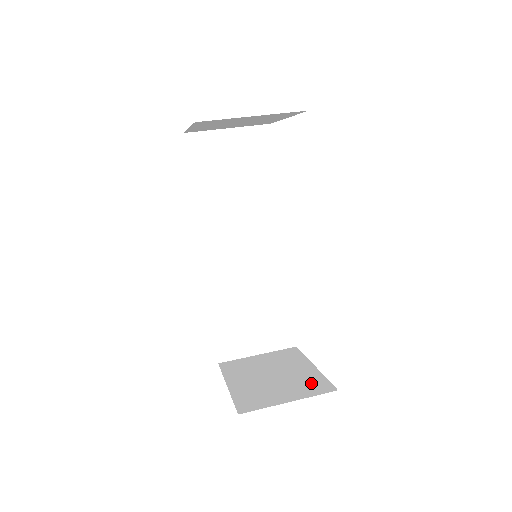
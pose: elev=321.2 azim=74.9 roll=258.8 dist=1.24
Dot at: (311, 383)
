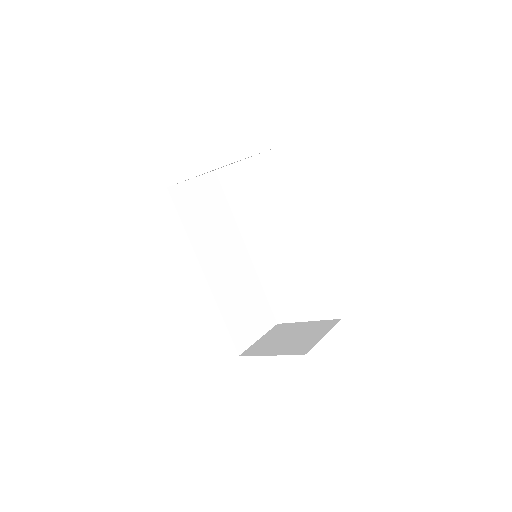
Dot at: (321, 326)
